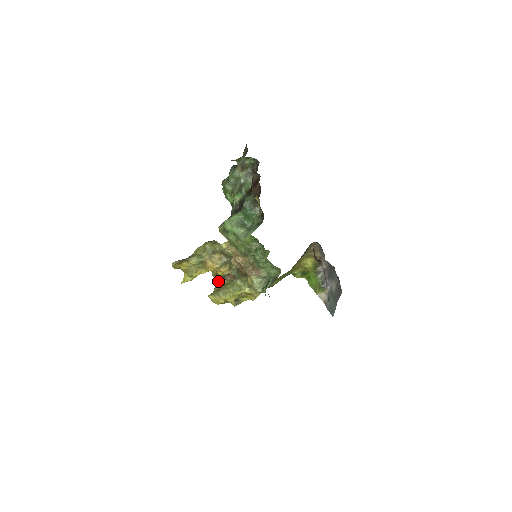
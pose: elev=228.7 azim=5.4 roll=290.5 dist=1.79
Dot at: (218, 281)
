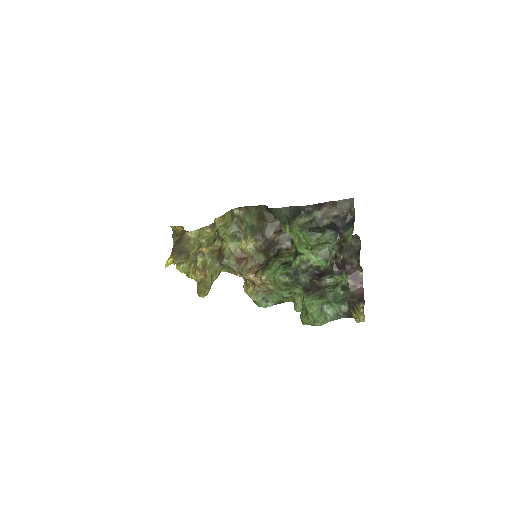
Dot at: occluded
